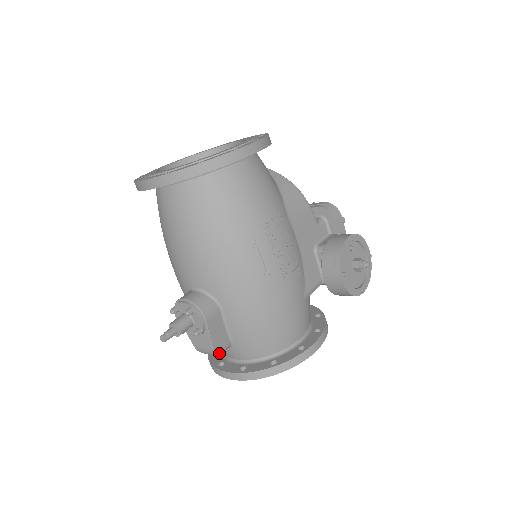
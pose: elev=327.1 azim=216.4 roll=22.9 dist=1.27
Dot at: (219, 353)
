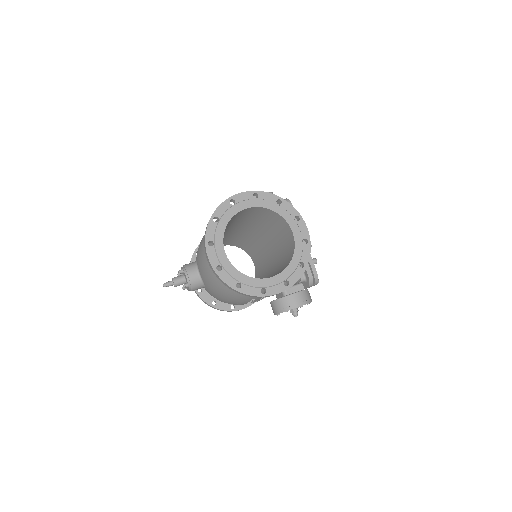
Dot at: occluded
